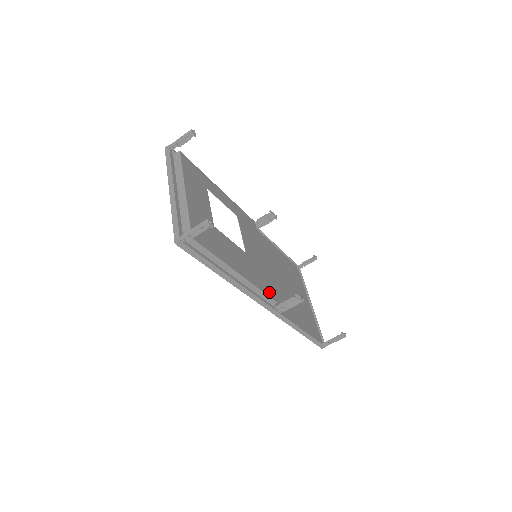
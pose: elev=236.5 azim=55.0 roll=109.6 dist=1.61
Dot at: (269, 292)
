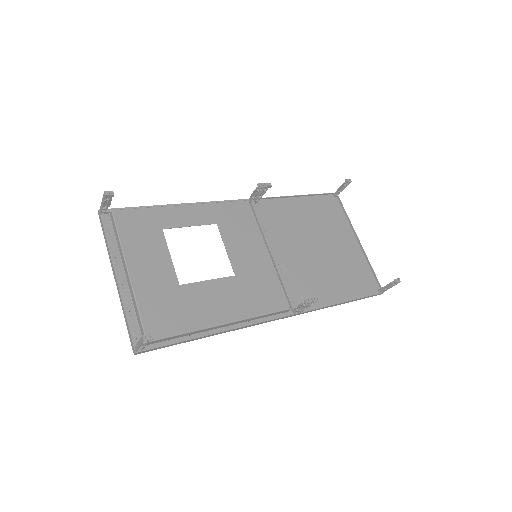
Dot at: (277, 304)
